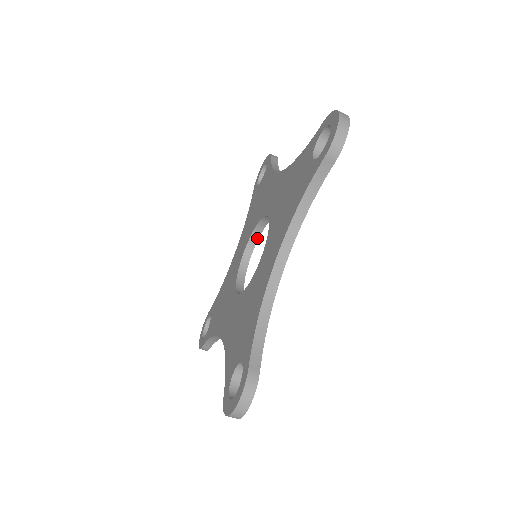
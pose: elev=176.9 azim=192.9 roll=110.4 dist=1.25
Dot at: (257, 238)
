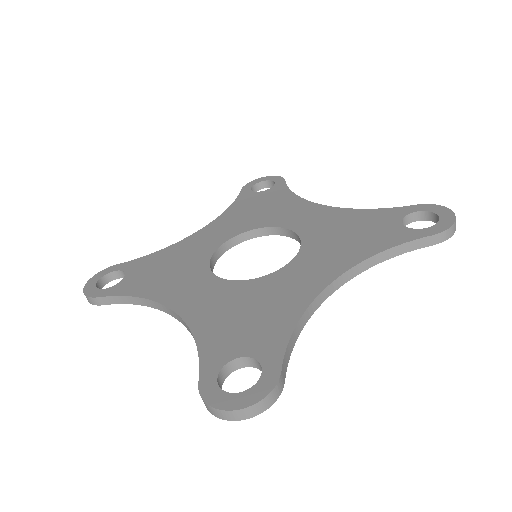
Dot at: occluded
